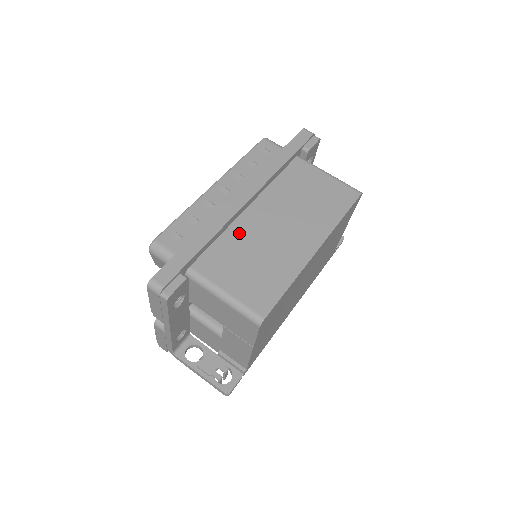
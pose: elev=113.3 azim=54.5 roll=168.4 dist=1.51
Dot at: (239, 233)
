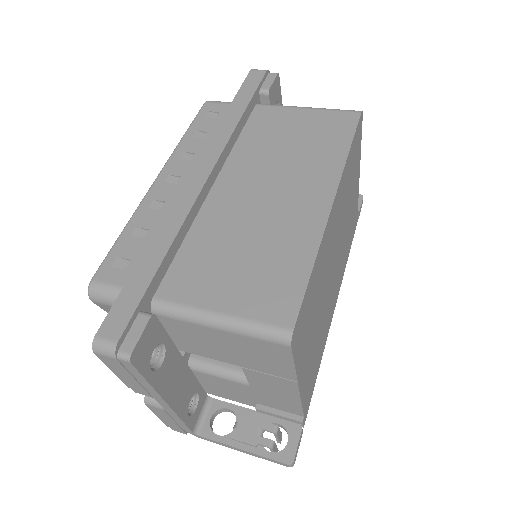
Dot at: (211, 224)
